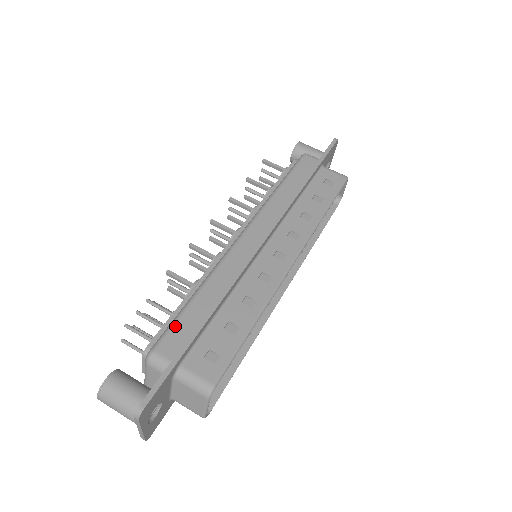
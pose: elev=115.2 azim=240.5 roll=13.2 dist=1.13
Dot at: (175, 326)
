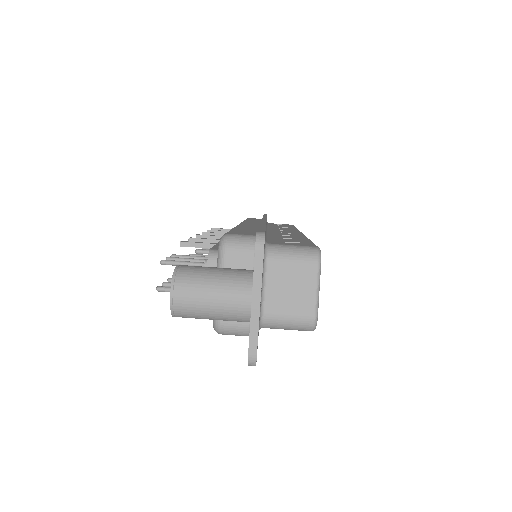
Dot at: (233, 231)
